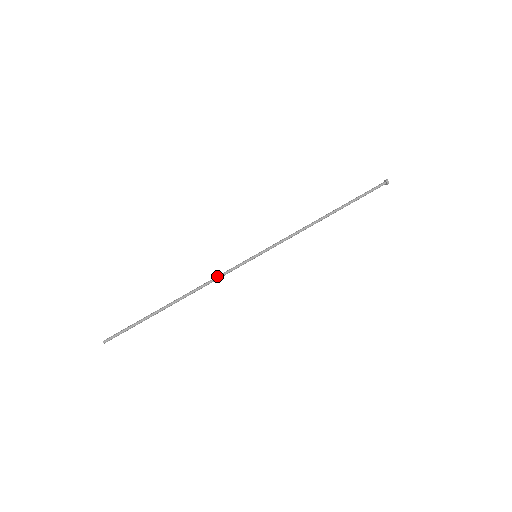
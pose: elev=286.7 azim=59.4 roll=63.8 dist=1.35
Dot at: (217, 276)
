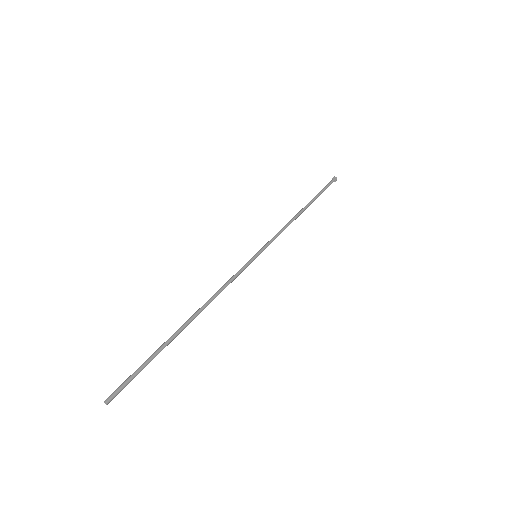
Dot at: (224, 285)
